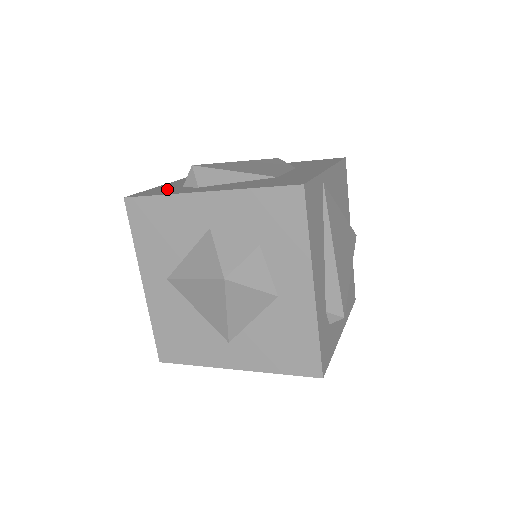
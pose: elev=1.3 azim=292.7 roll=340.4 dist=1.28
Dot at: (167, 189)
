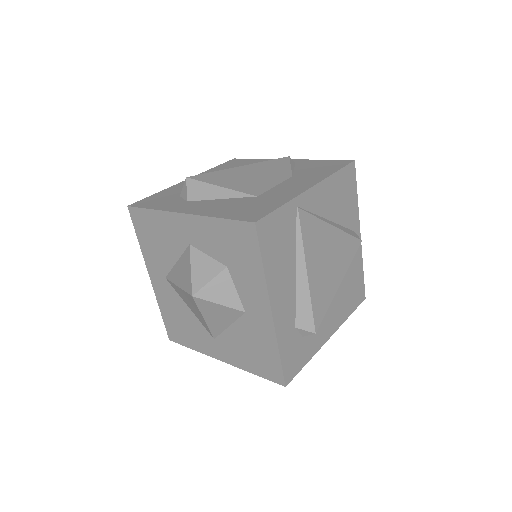
Dot at: (166, 197)
